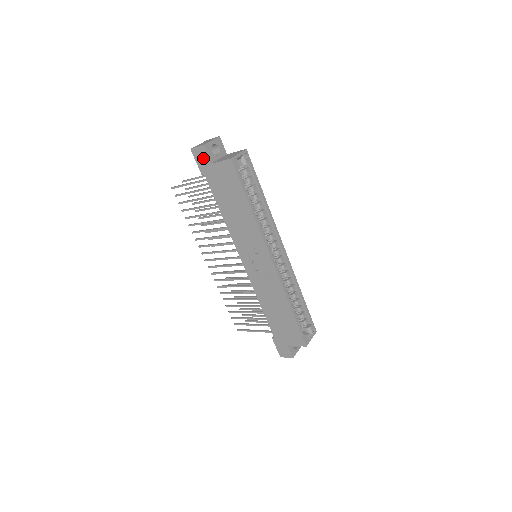
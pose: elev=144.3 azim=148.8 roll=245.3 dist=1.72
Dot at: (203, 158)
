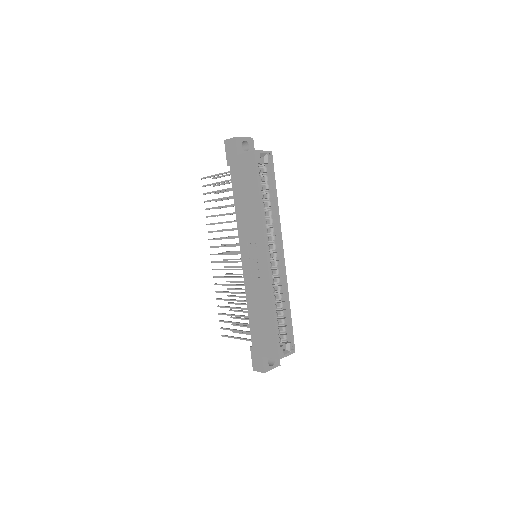
Dot at: (232, 149)
